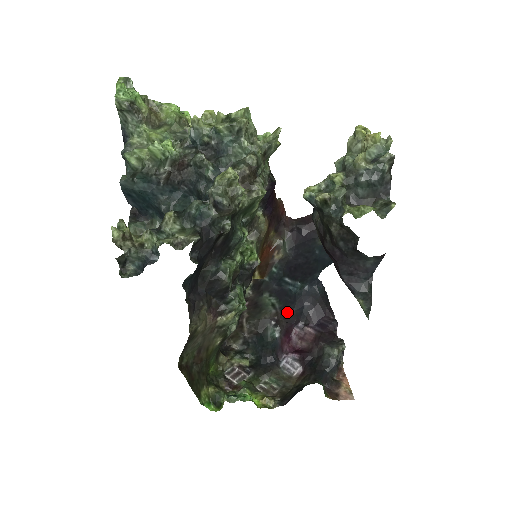
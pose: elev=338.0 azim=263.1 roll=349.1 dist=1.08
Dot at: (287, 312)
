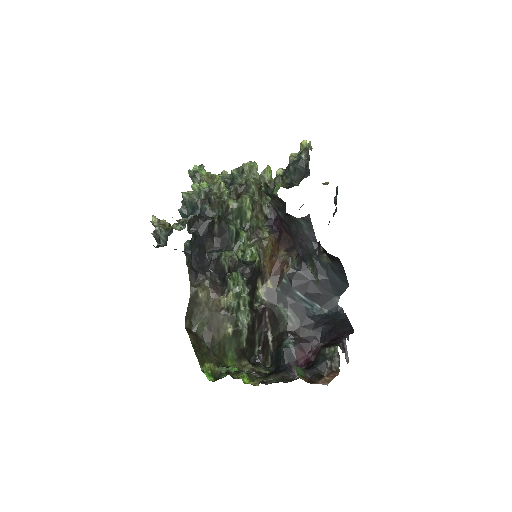
Dot at: (305, 329)
